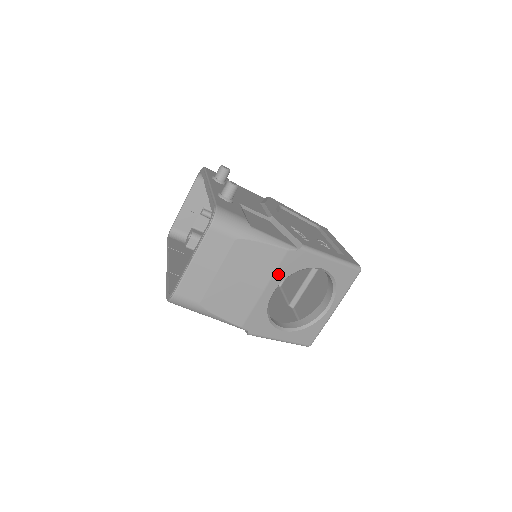
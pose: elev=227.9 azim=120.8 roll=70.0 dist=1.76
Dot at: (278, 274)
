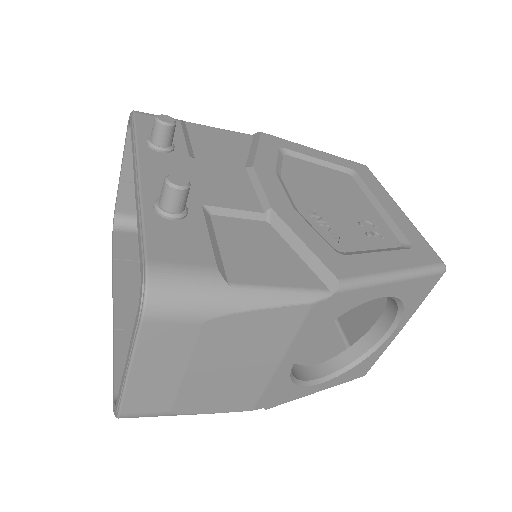
Dot at: (300, 337)
